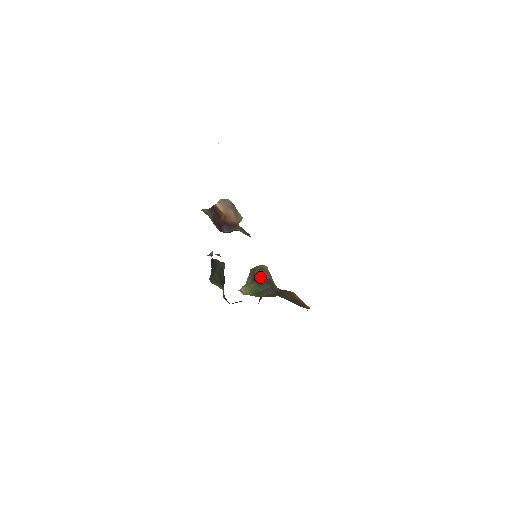
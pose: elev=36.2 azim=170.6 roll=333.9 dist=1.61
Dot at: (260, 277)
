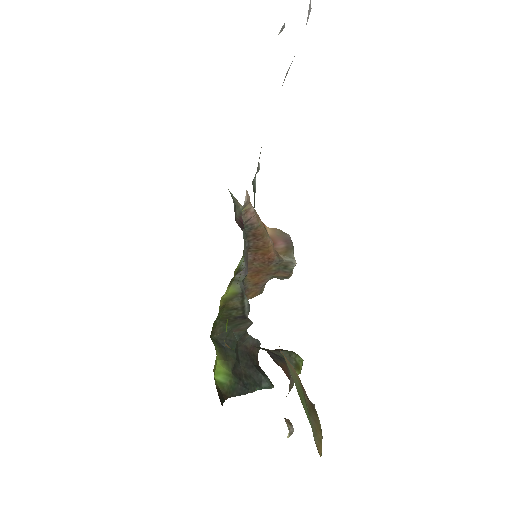
Dot at: (273, 350)
